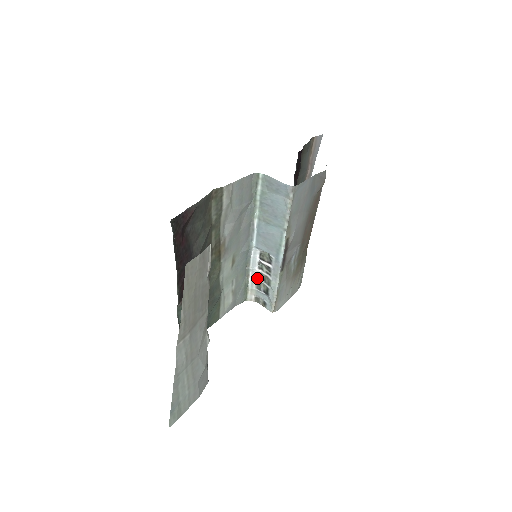
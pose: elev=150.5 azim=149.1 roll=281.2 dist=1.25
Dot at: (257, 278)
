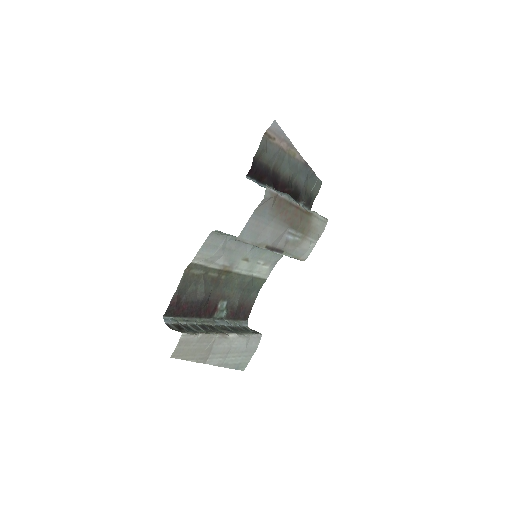
Dot at: occluded
